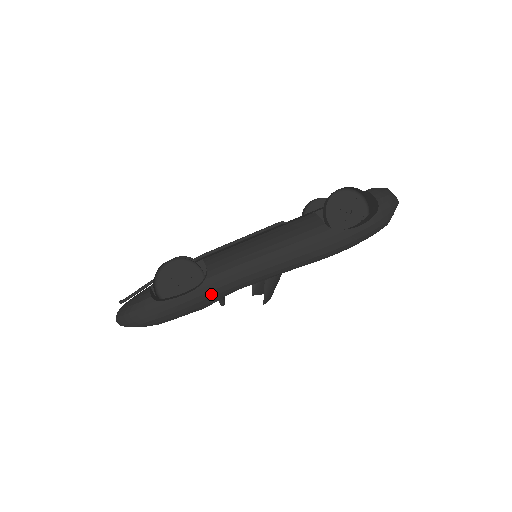
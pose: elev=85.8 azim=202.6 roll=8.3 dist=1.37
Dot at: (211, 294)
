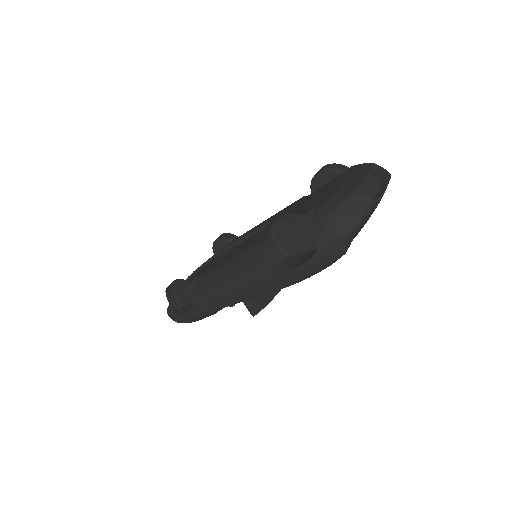
Dot at: (203, 313)
